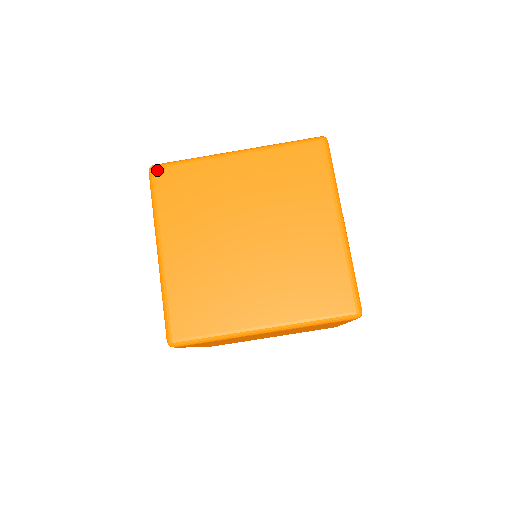
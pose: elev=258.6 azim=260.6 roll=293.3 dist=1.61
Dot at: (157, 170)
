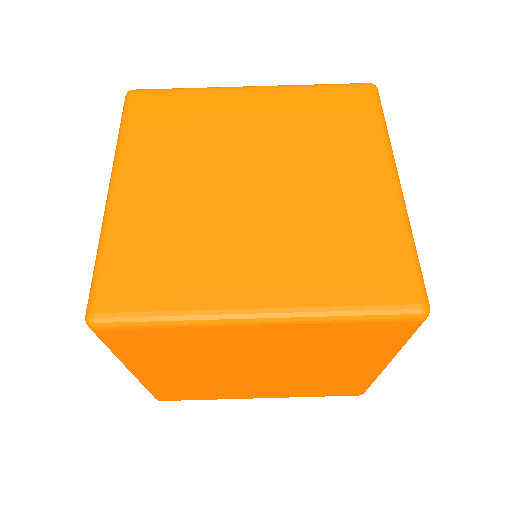
Dot at: (137, 93)
